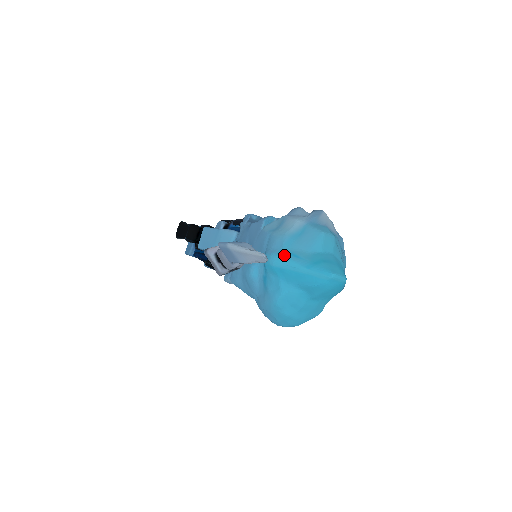
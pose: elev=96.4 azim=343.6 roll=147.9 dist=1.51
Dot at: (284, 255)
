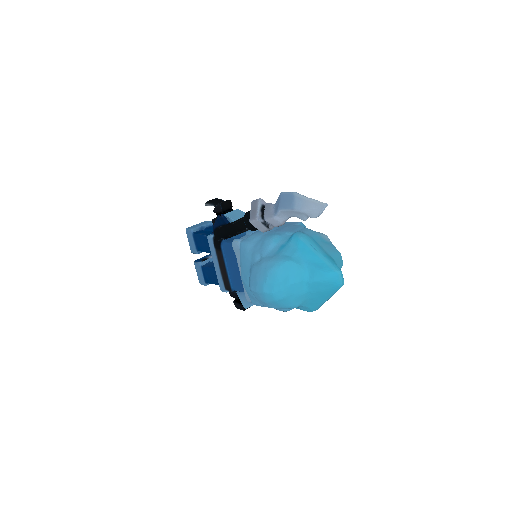
Dot at: (312, 239)
